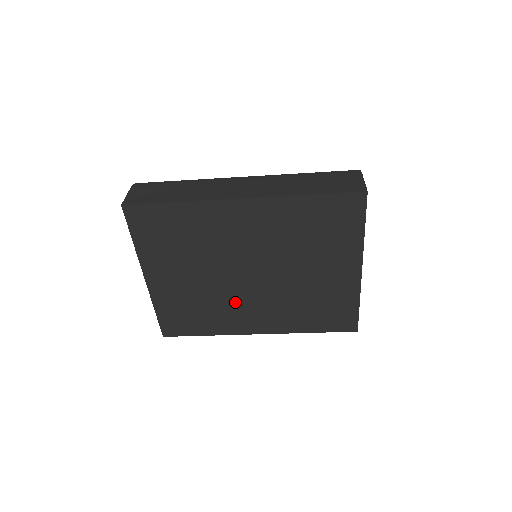
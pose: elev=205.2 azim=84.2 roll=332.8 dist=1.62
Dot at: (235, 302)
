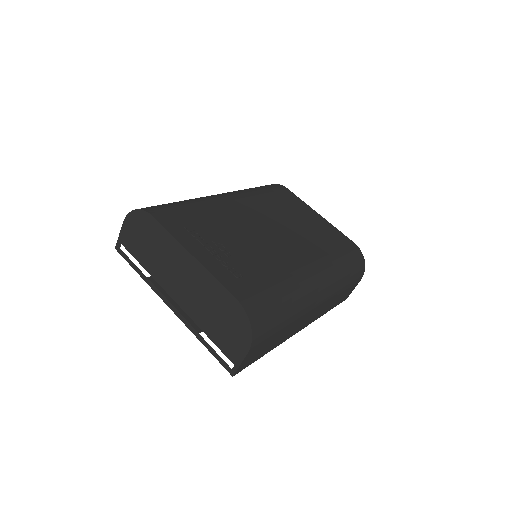
Dot at: occluded
